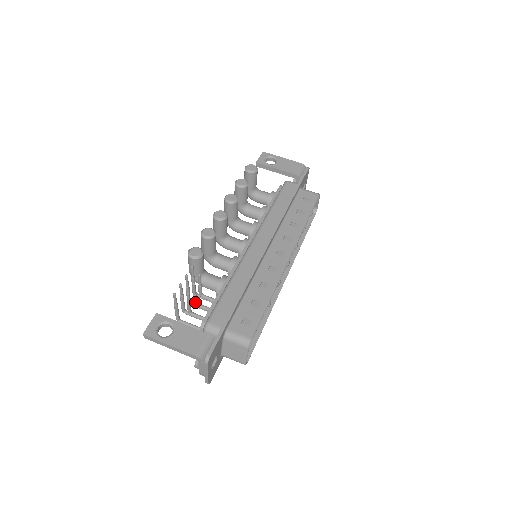
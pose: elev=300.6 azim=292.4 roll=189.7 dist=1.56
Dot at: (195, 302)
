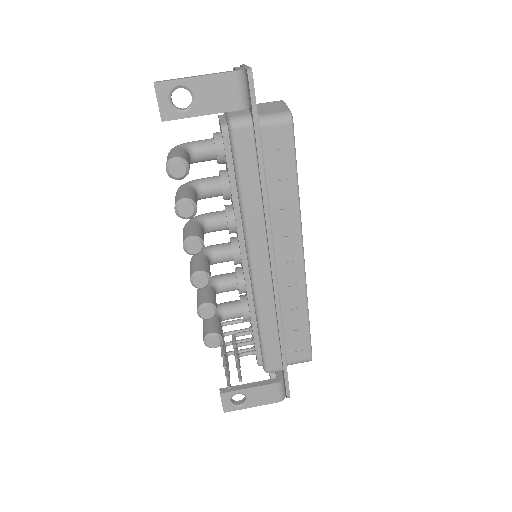
Dot at: (237, 351)
